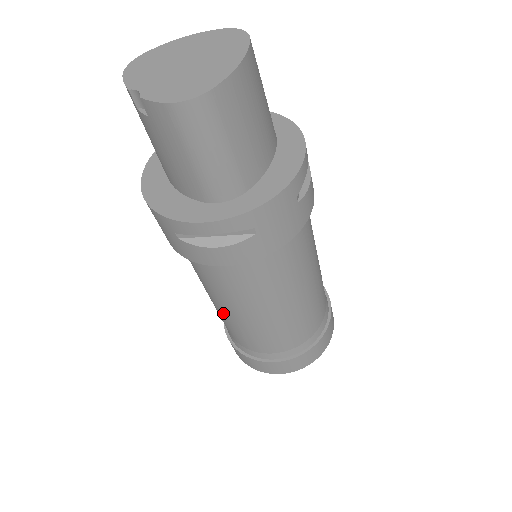
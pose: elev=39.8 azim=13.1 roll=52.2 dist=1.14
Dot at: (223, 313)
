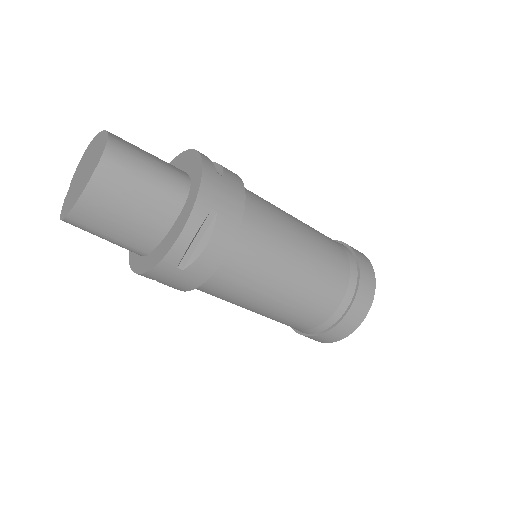
Dot at: occluded
